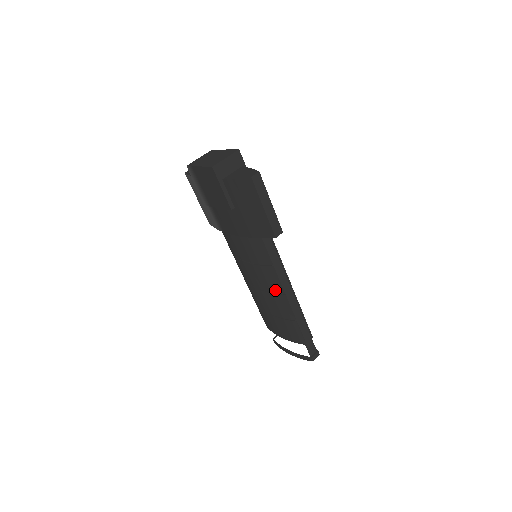
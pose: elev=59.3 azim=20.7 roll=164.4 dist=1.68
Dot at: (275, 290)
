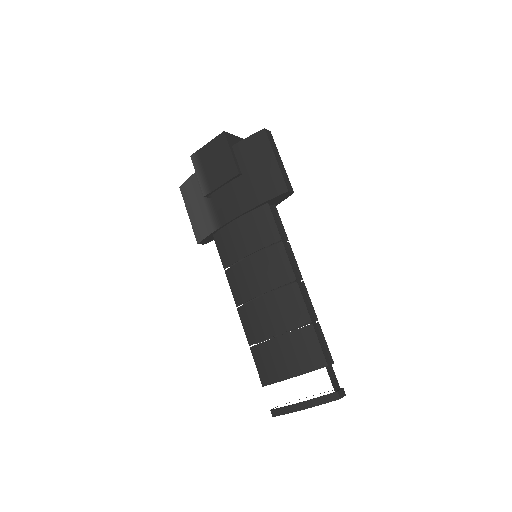
Dot at: (283, 280)
